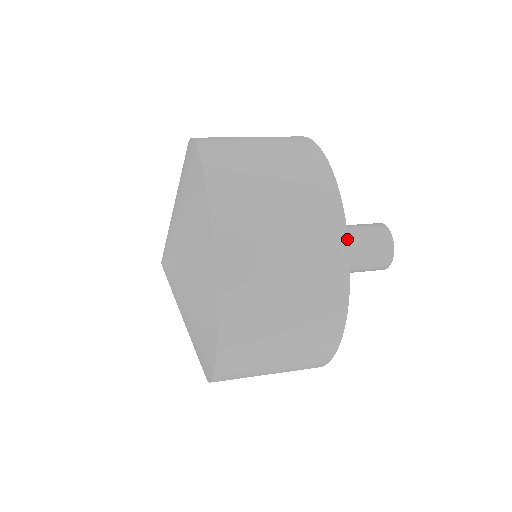
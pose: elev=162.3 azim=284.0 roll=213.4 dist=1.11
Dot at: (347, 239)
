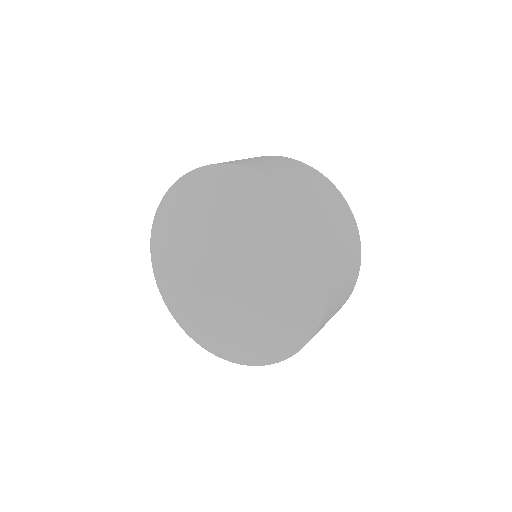
Dot at: occluded
